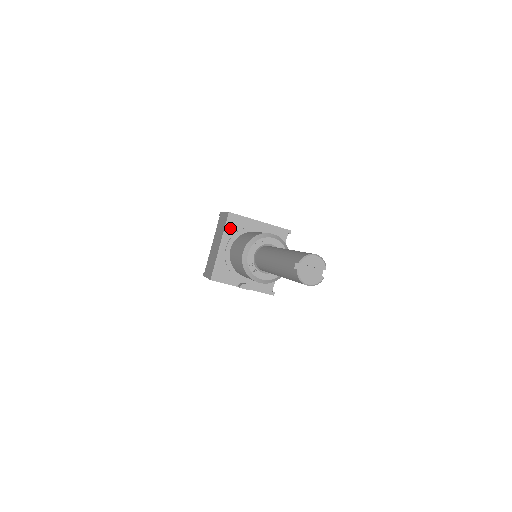
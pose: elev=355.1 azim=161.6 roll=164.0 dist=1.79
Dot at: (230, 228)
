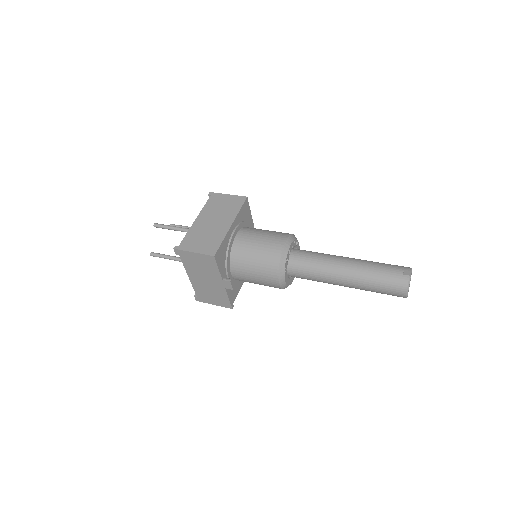
Dot at: (242, 213)
